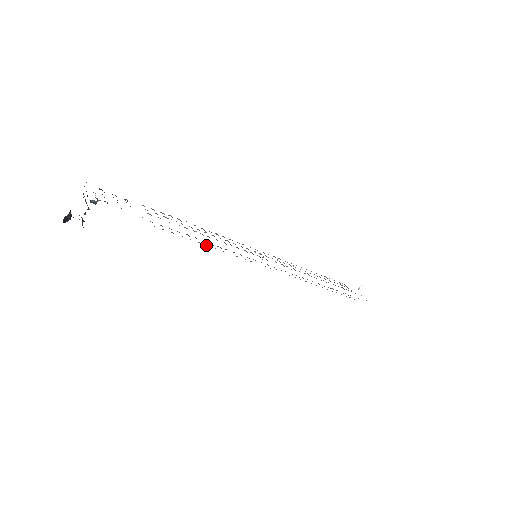
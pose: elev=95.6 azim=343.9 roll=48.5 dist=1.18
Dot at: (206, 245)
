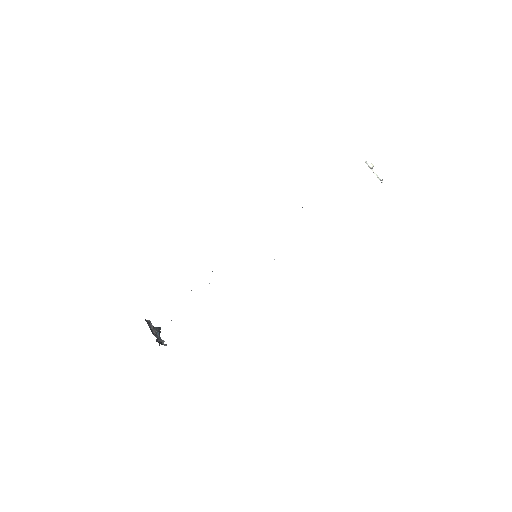
Dot at: occluded
